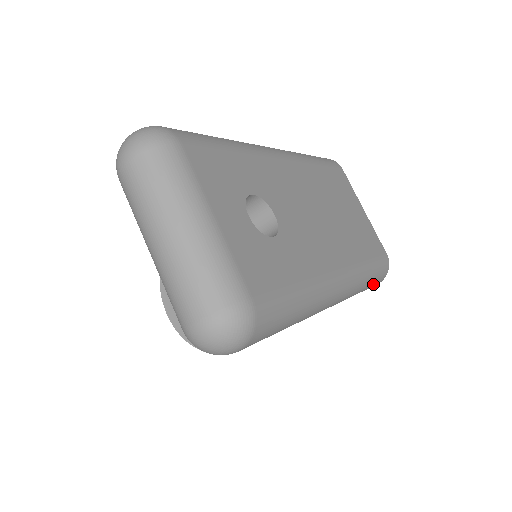
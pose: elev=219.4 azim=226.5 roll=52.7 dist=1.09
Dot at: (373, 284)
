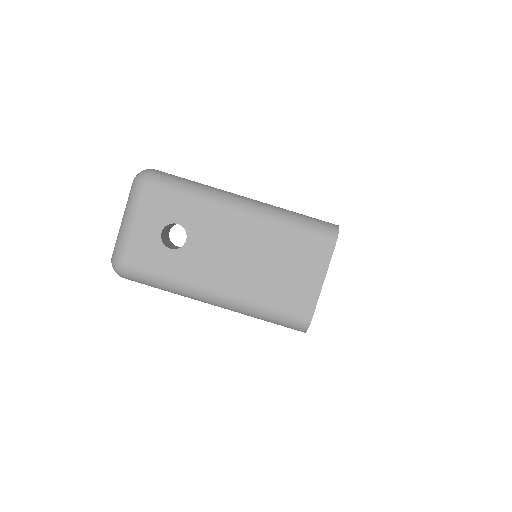
Dot at: (283, 325)
